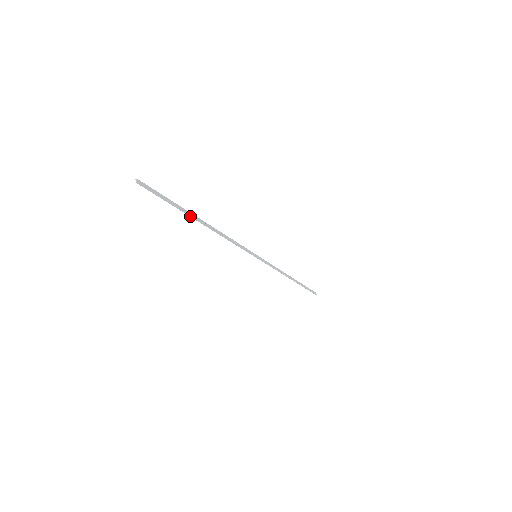
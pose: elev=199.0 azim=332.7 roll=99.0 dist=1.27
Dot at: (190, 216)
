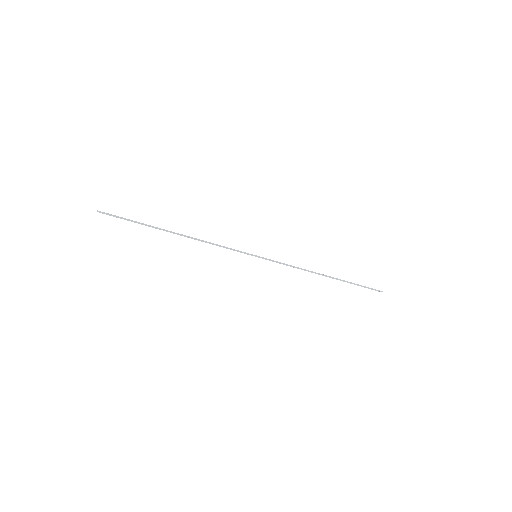
Dot at: occluded
